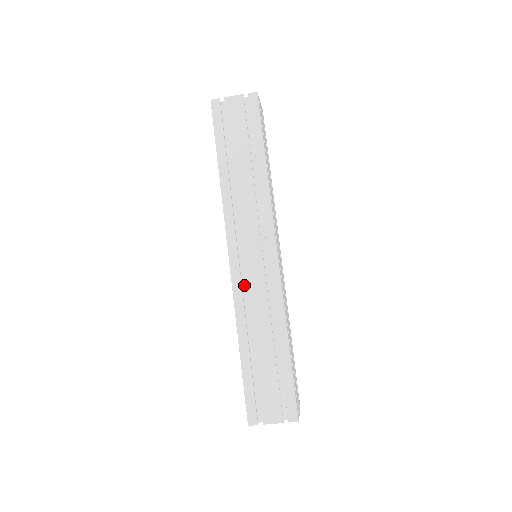
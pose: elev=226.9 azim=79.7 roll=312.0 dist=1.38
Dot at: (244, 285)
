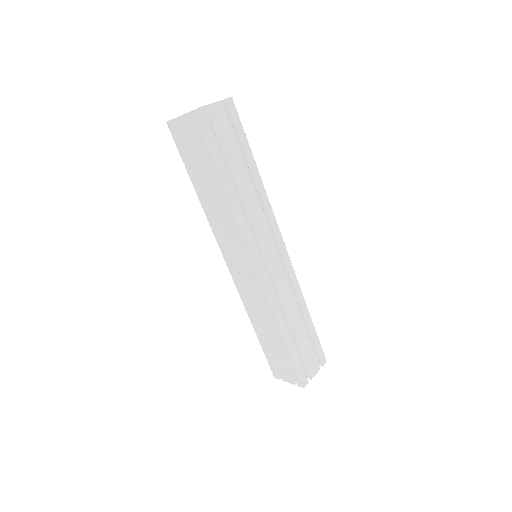
Dot at: occluded
